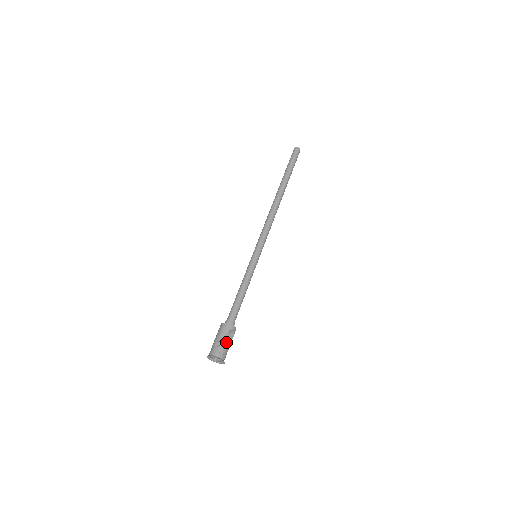
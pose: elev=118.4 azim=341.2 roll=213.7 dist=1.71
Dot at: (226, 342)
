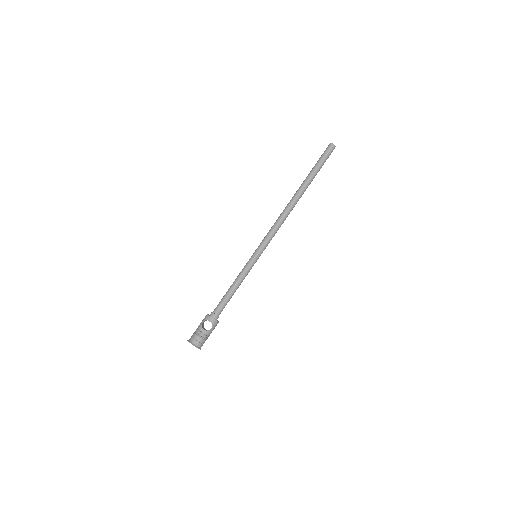
Dot at: (200, 330)
